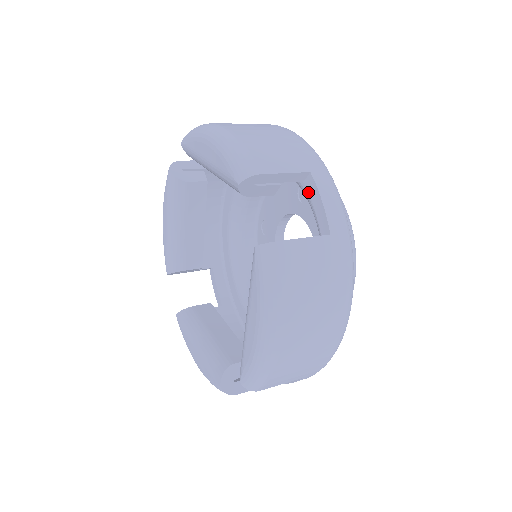
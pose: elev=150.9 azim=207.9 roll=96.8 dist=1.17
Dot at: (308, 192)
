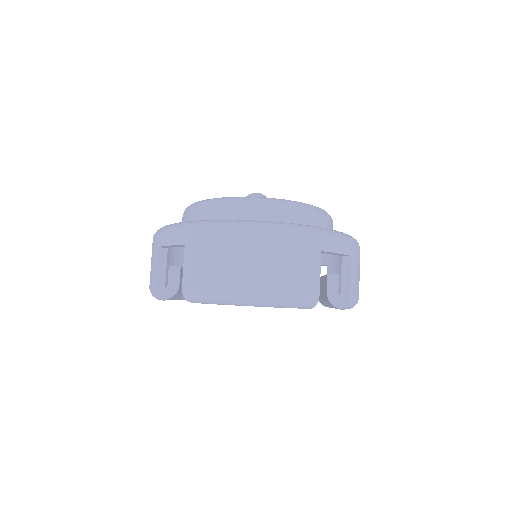
Dot at: occluded
